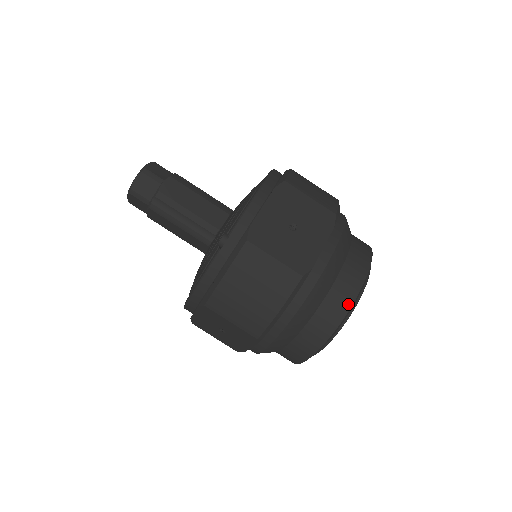
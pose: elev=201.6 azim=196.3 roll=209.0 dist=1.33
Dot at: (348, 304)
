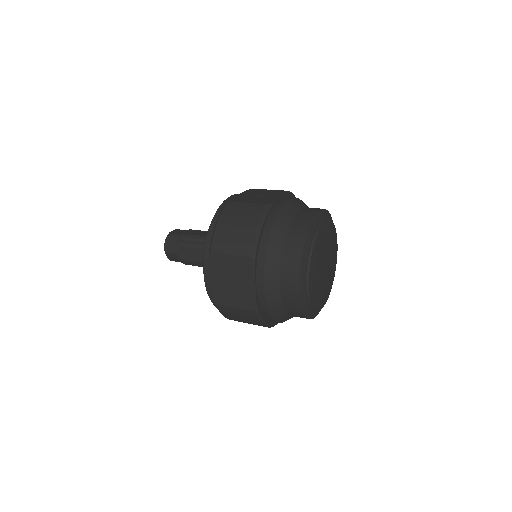
Dot at: (298, 303)
